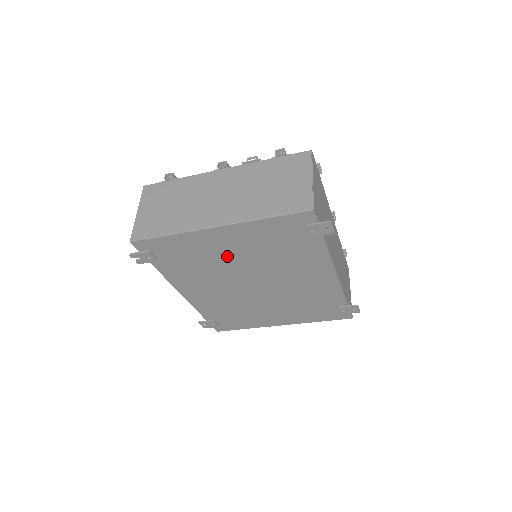
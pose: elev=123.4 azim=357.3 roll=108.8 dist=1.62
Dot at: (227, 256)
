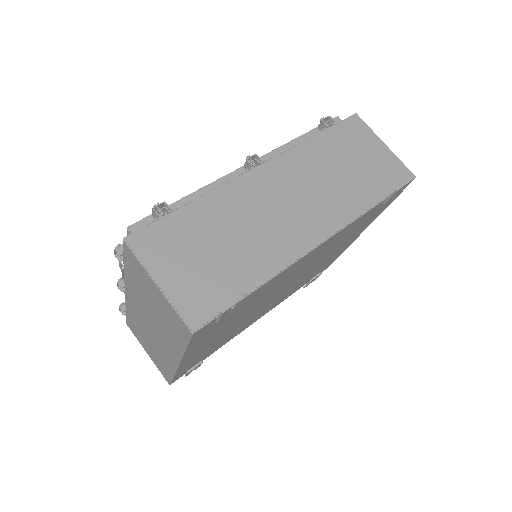
Dot at: (226, 332)
